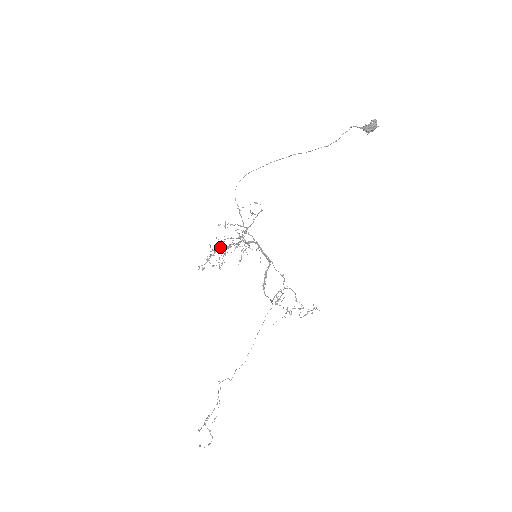
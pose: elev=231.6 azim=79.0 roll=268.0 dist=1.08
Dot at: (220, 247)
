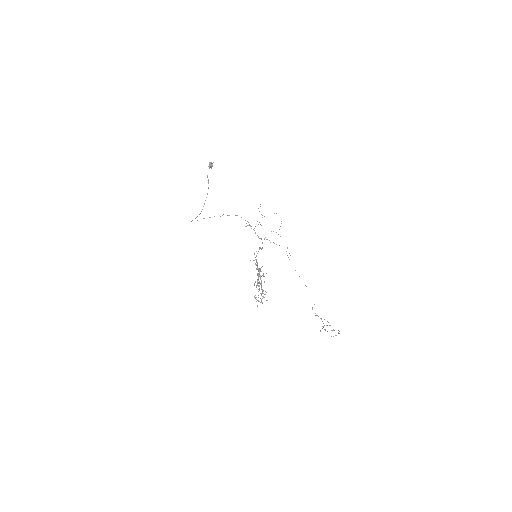
Dot at: occluded
